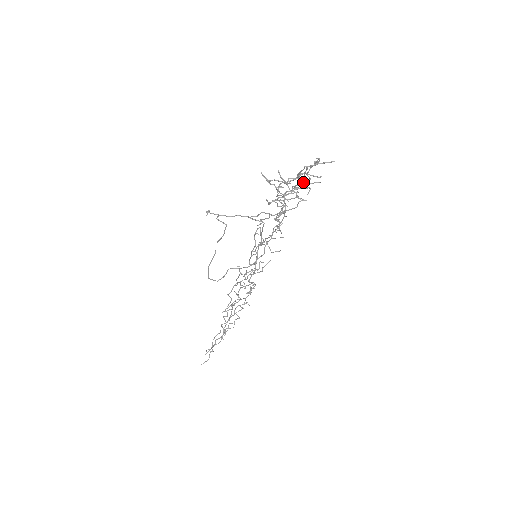
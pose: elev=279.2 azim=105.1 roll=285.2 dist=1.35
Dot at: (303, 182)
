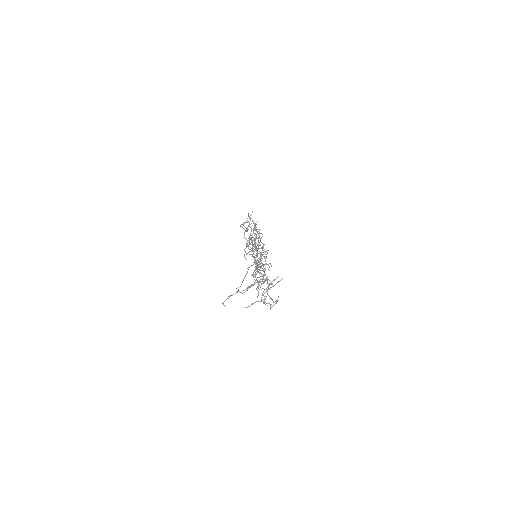
Dot at: occluded
